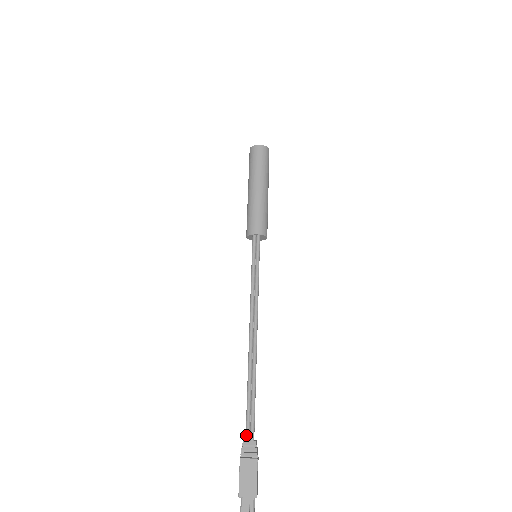
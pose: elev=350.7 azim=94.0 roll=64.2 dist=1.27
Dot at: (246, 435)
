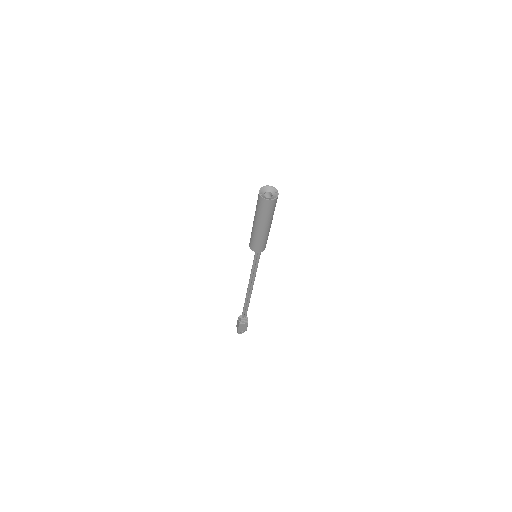
Dot at: (242, 317)
